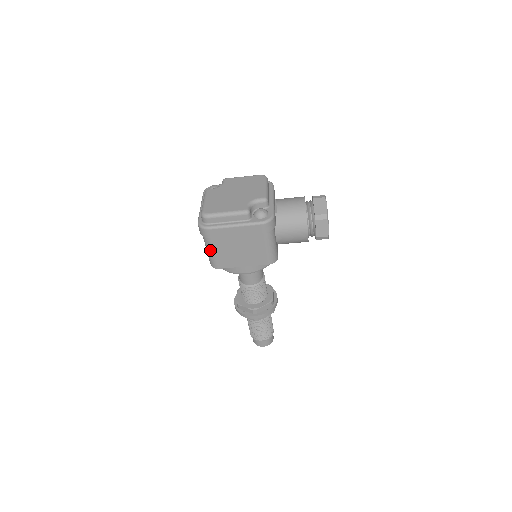
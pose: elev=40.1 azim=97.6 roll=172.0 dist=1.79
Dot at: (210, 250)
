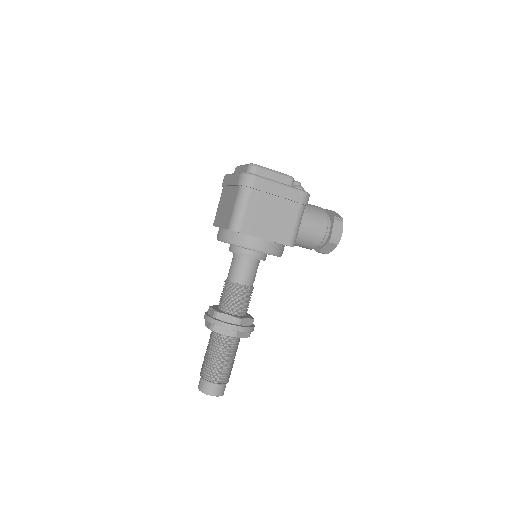
Dot at: (243, 205)
